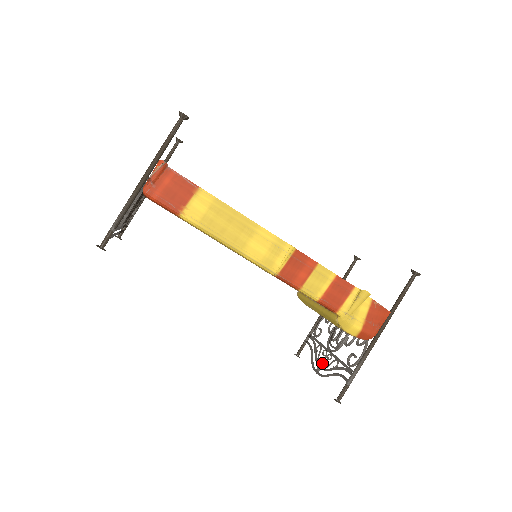
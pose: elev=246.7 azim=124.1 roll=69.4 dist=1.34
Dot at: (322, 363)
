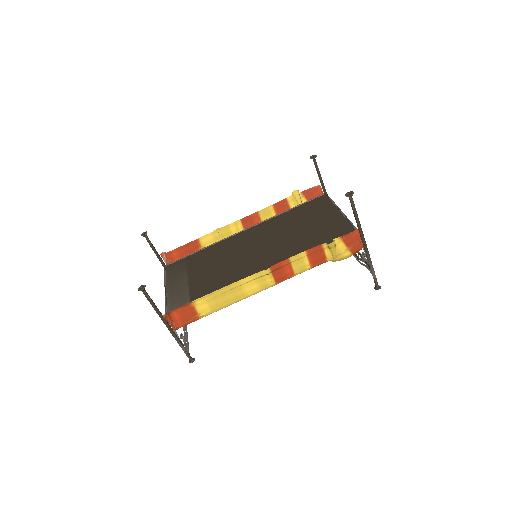
Dot at: (354, 254)
